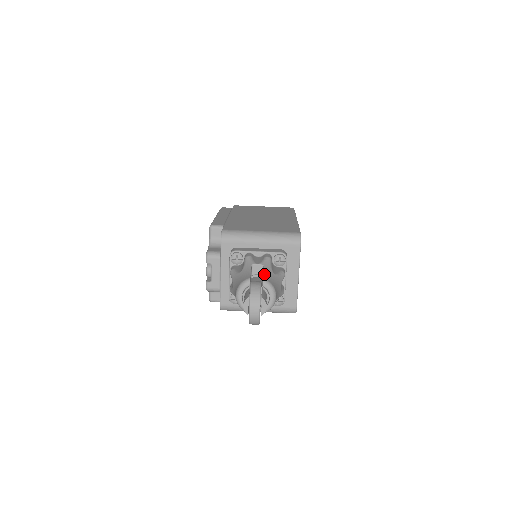
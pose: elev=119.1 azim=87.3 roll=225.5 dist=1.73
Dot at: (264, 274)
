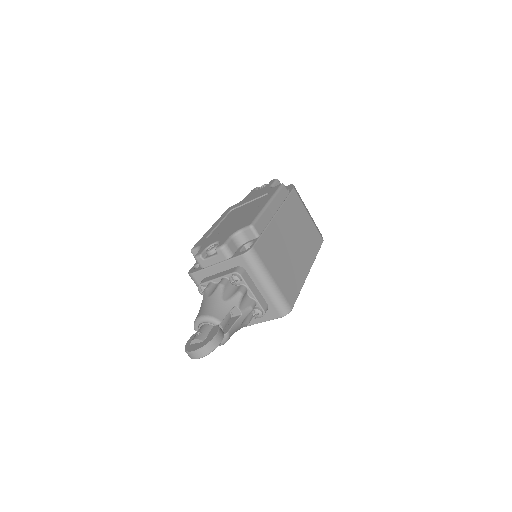
Dot at: (233, 326)
